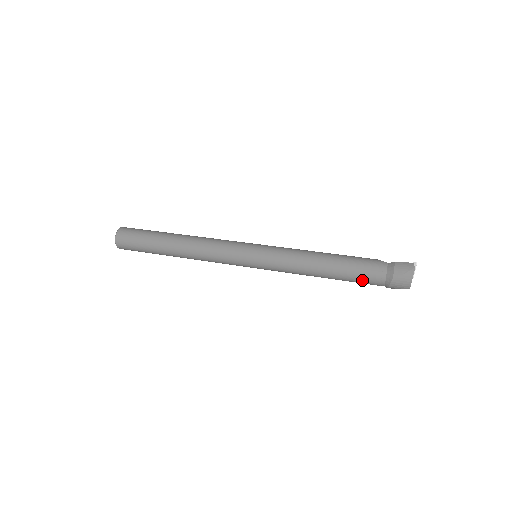
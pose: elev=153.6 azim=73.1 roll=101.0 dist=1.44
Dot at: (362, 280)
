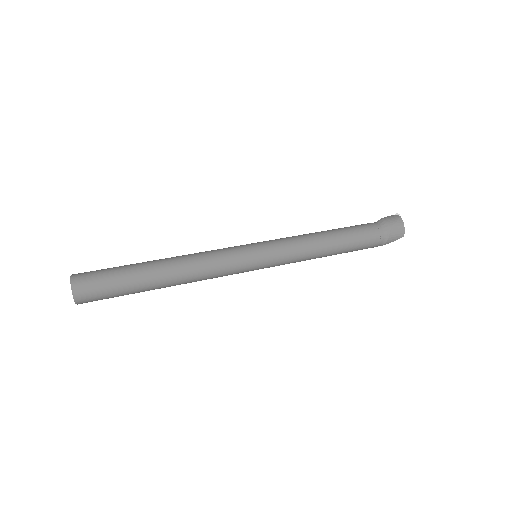
Dot at: (365, 242)
